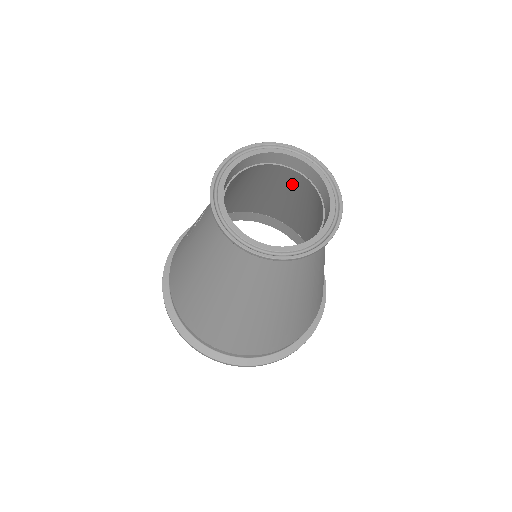
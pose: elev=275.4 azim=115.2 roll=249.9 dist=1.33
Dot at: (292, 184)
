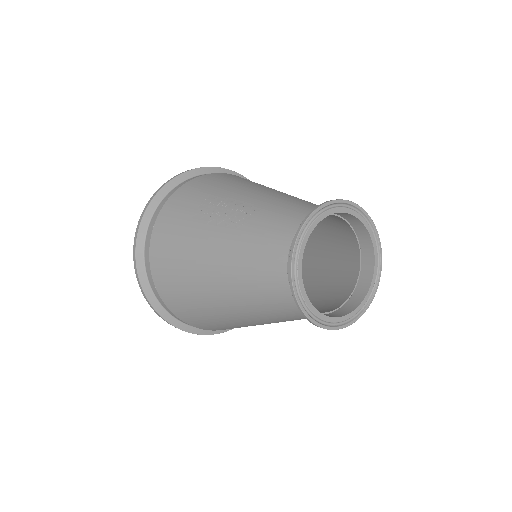
Dot at: (331, 222)
